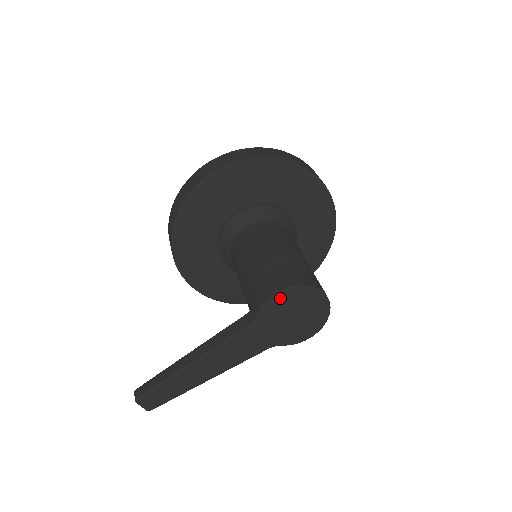
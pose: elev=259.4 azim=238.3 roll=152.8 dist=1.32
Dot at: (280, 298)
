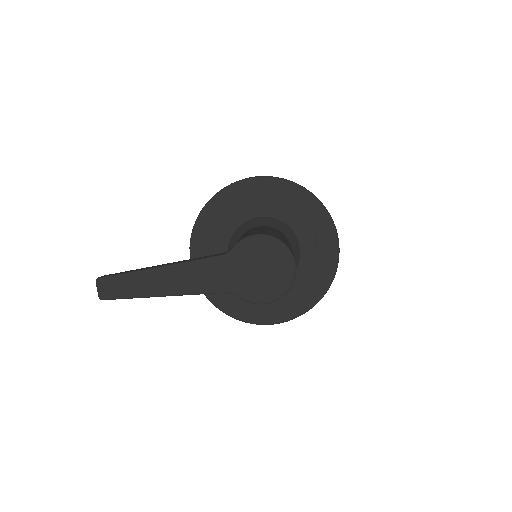
Dot at: (257, 241)
